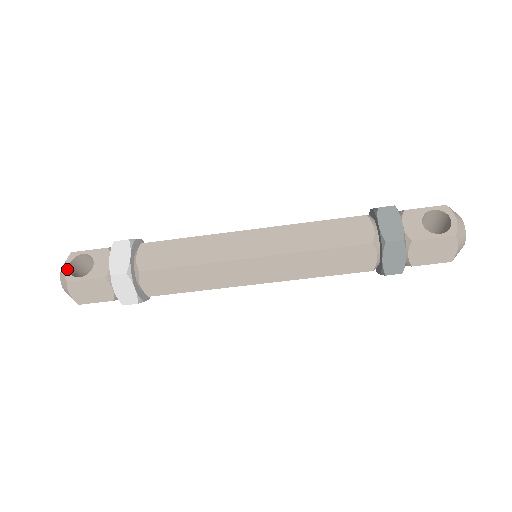
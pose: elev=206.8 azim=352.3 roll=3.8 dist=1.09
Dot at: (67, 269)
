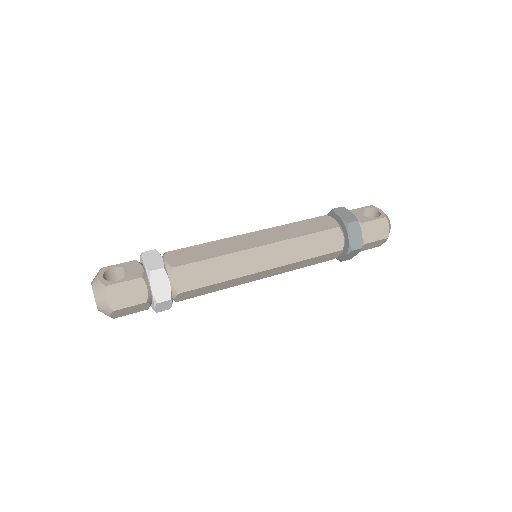
Dot at: (102, 278)
